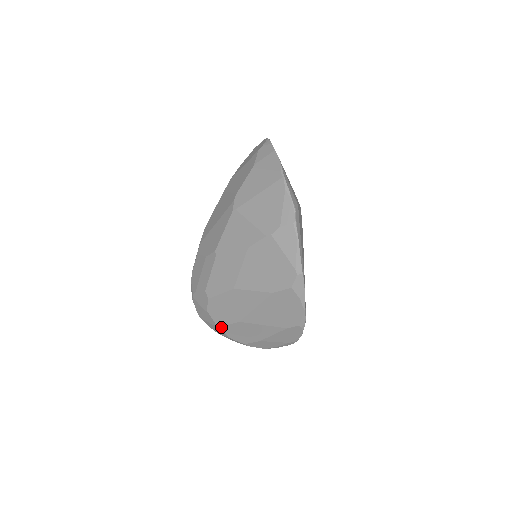
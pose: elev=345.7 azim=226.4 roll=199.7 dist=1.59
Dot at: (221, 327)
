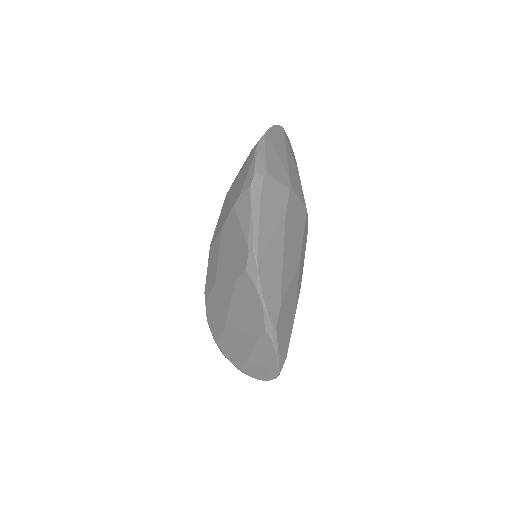
Dot at: (217, 341)
